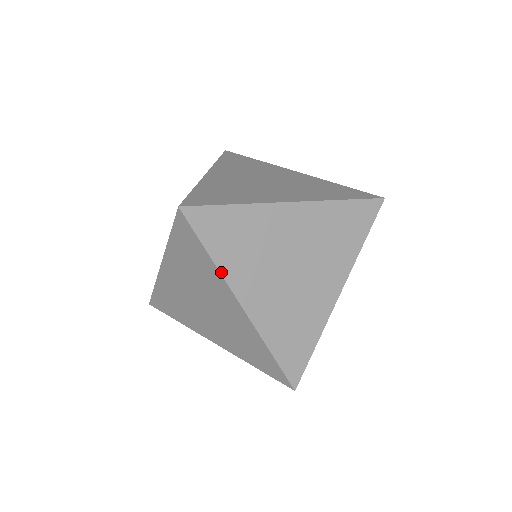
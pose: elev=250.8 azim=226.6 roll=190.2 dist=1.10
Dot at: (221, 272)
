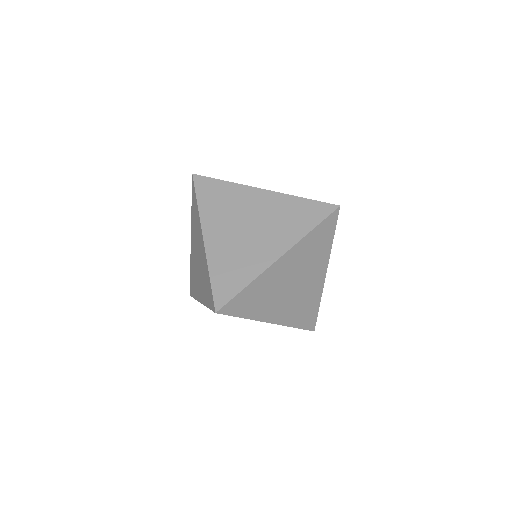
Dot at: (253, 319)
